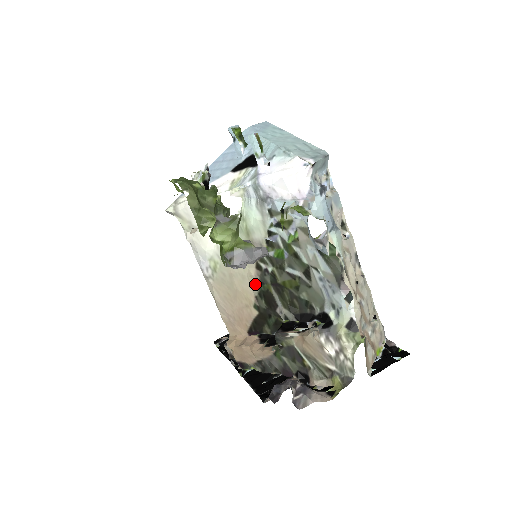
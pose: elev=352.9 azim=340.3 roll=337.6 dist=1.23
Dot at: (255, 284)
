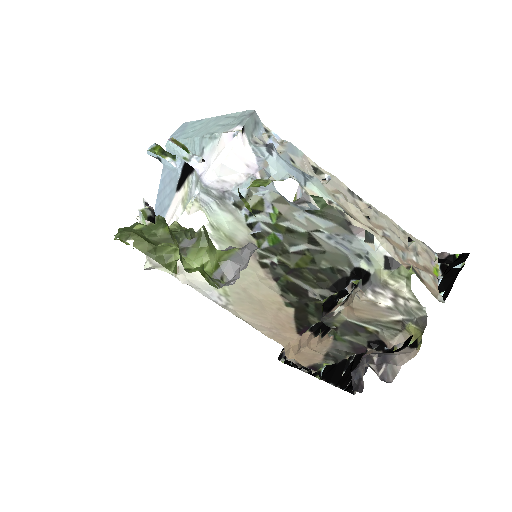
Dot at: (272, 284)
